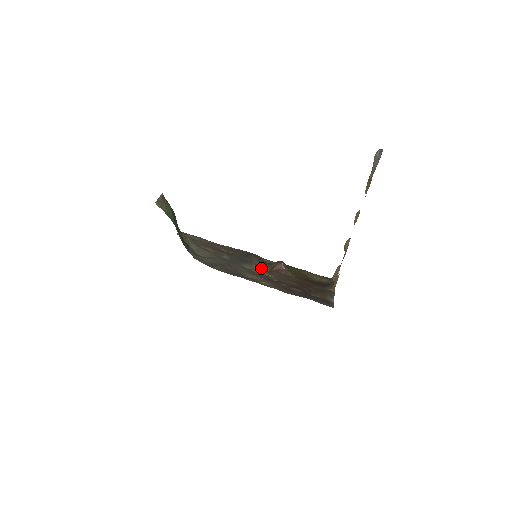
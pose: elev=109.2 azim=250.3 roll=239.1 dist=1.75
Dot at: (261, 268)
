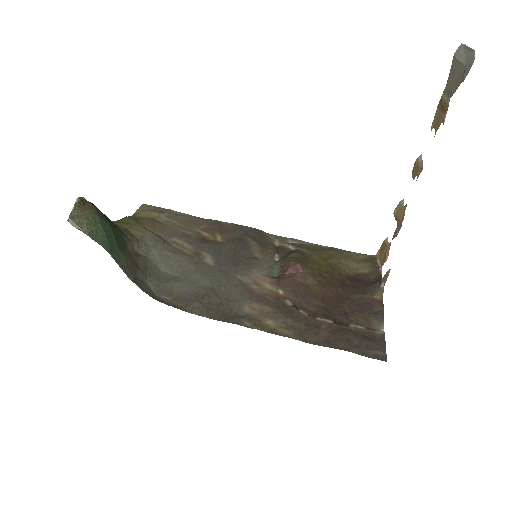
Dot at: (266, 273)
